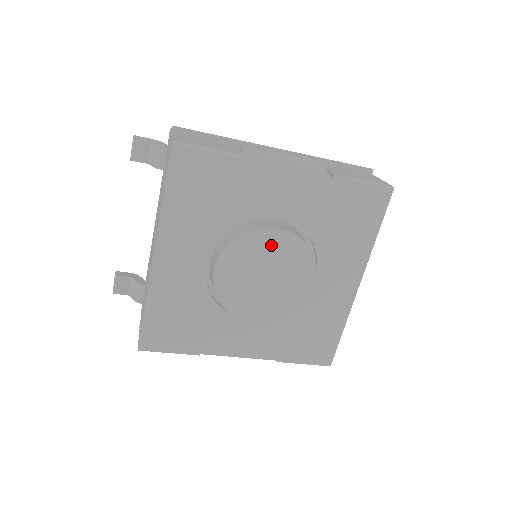
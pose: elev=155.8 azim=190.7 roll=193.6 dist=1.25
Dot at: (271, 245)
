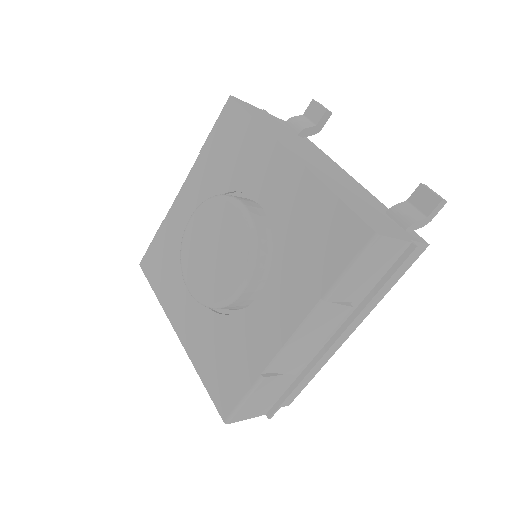
Dot at: (194, 231)
